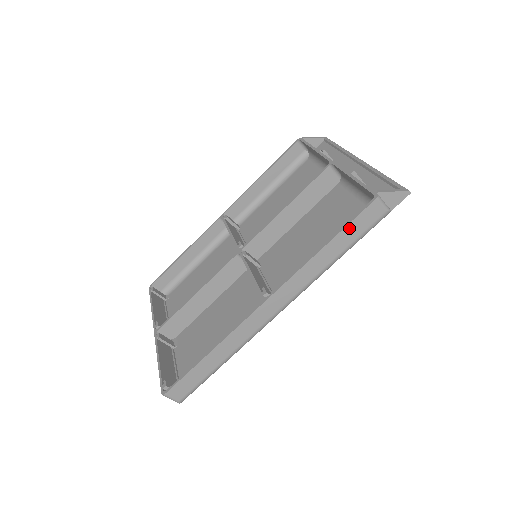
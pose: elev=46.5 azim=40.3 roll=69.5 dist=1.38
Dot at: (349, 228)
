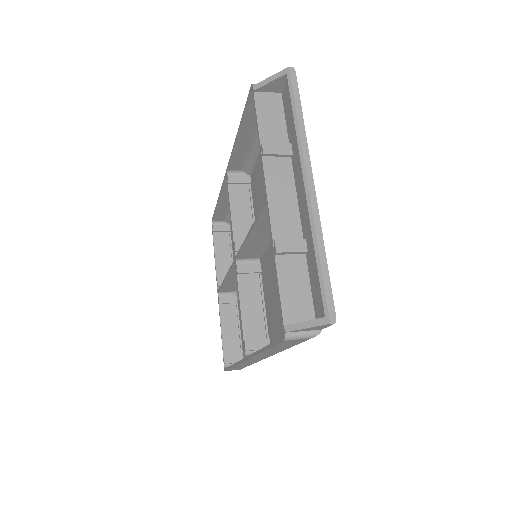
Dot at: (276, 346)
